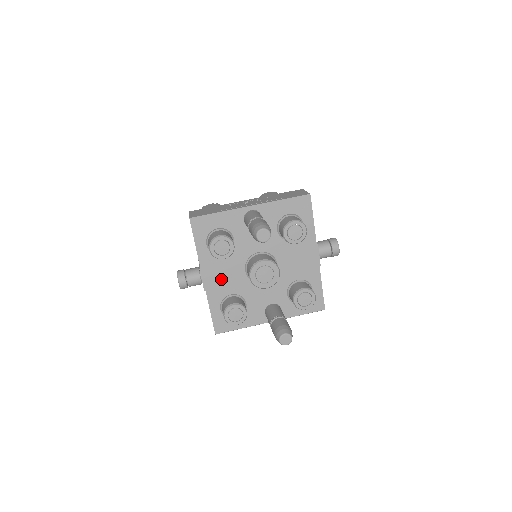
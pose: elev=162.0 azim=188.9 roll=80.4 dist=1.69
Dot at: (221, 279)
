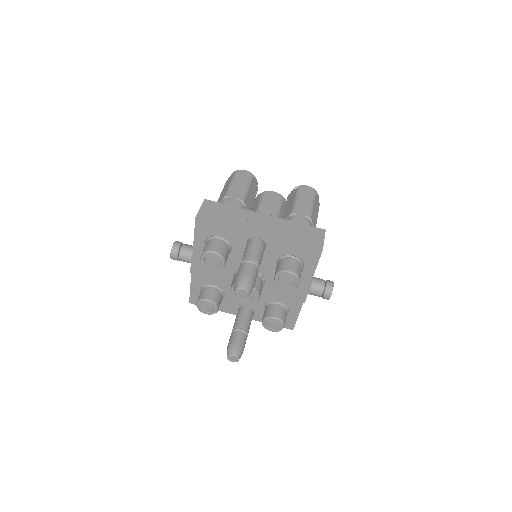
Dot at: (208, 272)
